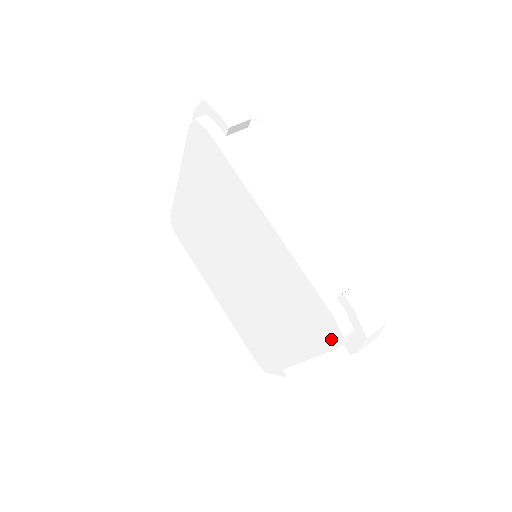
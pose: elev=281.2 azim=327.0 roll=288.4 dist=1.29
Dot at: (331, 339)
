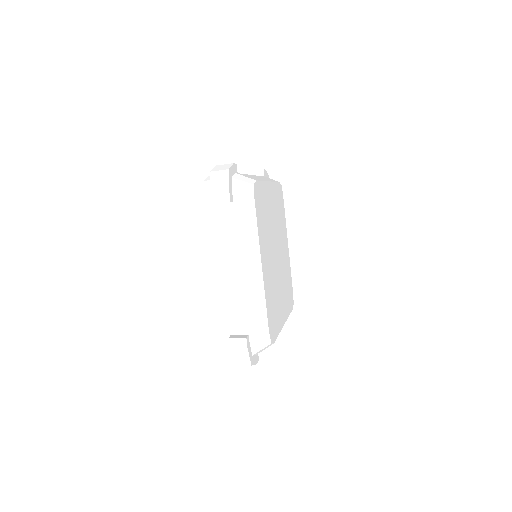
Dot at: occluded
